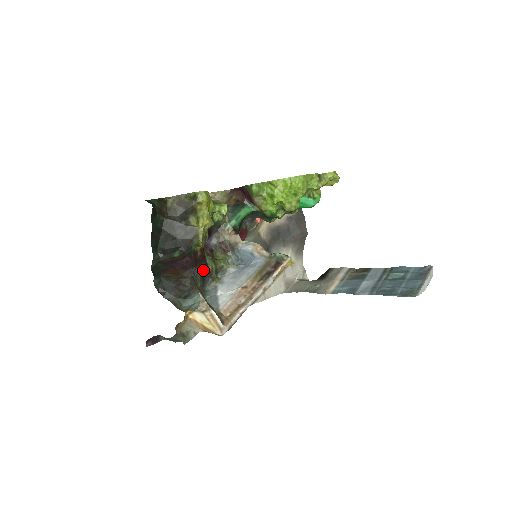
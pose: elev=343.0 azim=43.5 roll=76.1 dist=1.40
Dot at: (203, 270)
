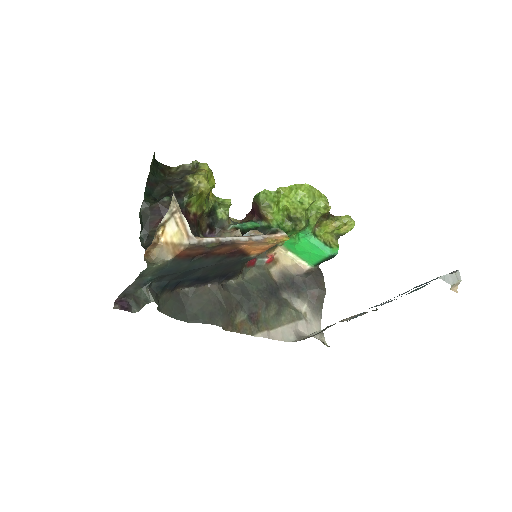
Dot at: (193, 234)
